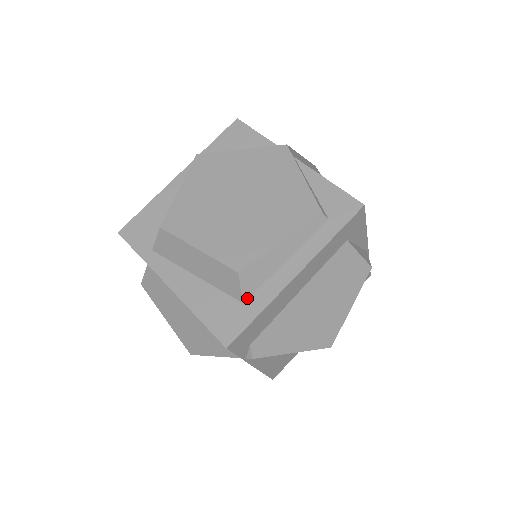
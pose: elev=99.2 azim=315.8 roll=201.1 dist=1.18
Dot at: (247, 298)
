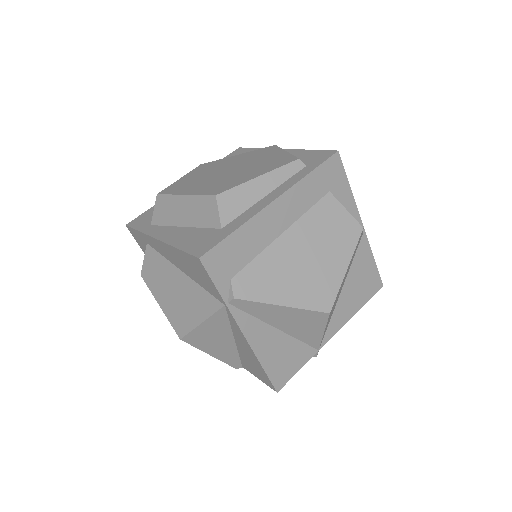
Dot at: (226, 224)
